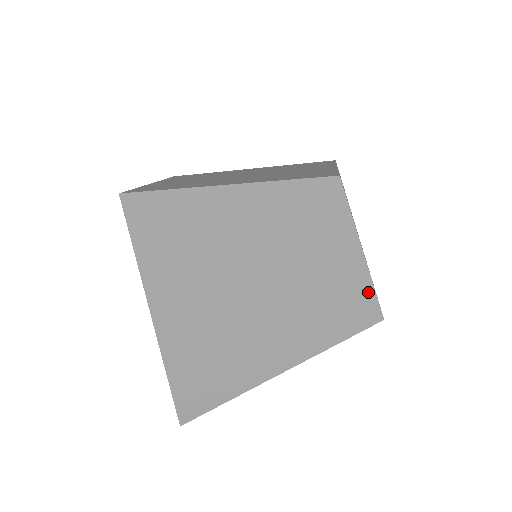
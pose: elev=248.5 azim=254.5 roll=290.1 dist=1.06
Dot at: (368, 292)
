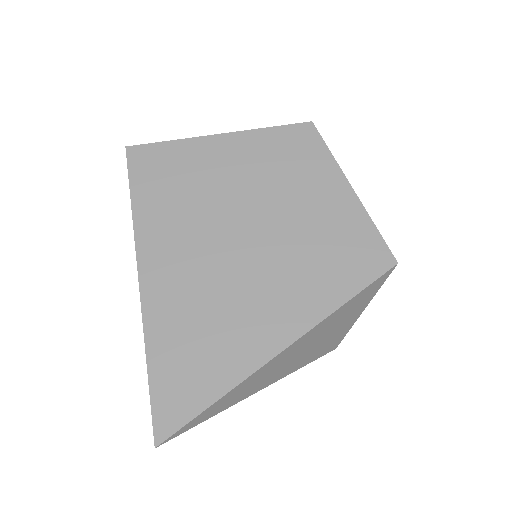
Dot at: (369, 229)
